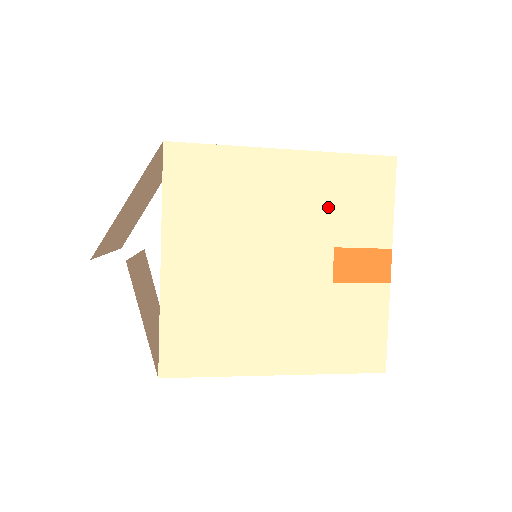
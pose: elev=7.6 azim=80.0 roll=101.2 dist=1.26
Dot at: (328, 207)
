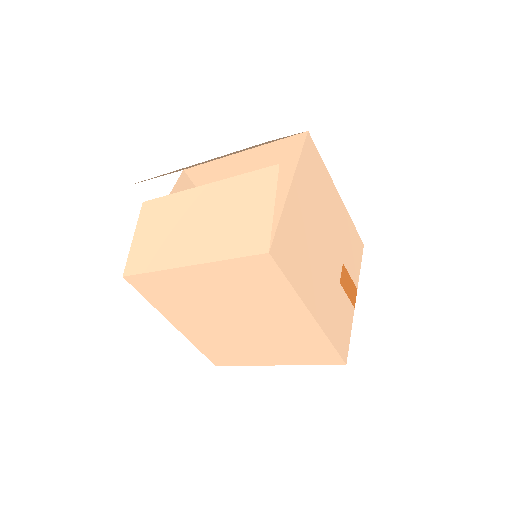
Dot at: (345, 240)
